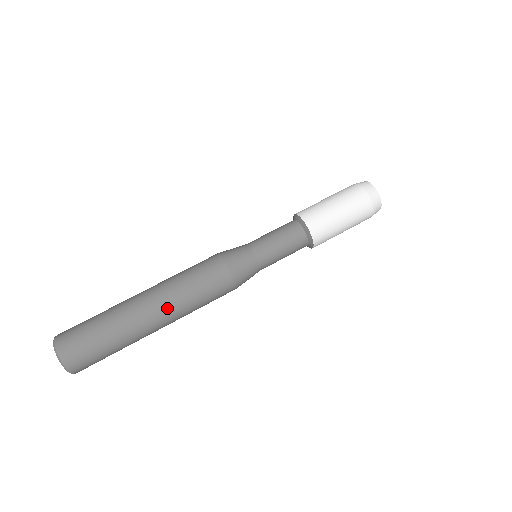
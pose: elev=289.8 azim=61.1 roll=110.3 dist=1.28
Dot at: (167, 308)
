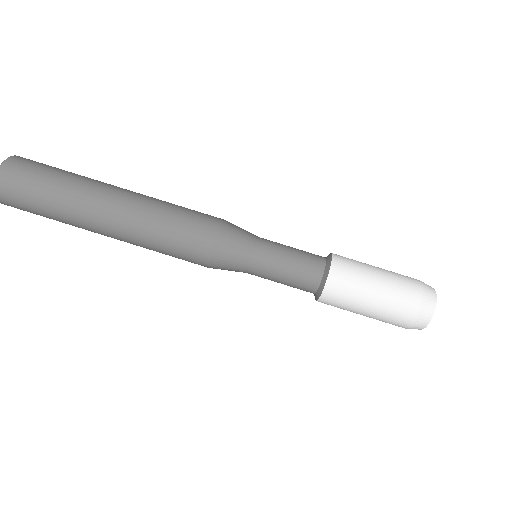
Dot at: occluded
